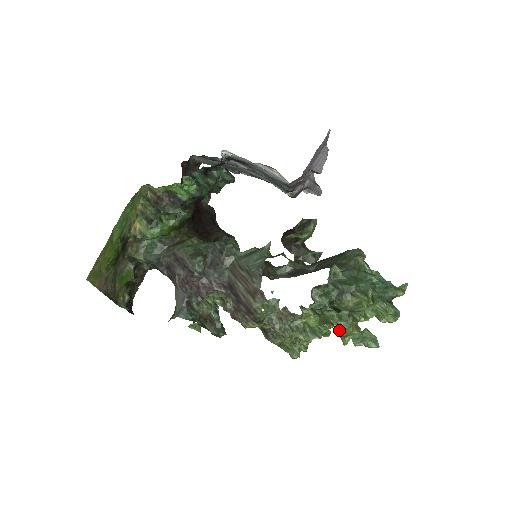
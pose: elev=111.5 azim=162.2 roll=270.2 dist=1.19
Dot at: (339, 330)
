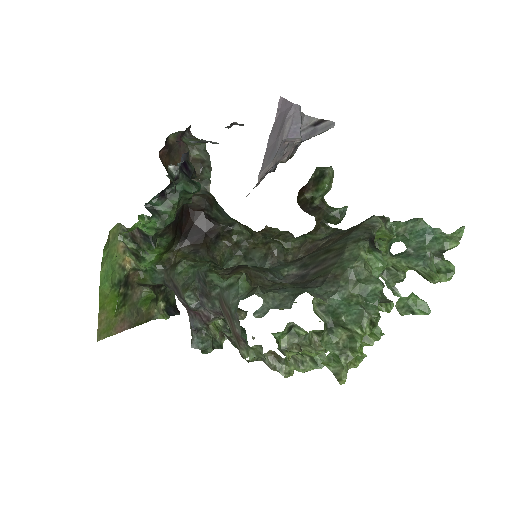
Dot at: (332, 371)
